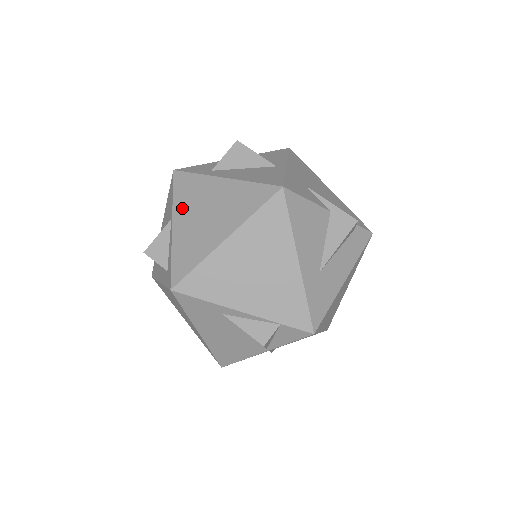
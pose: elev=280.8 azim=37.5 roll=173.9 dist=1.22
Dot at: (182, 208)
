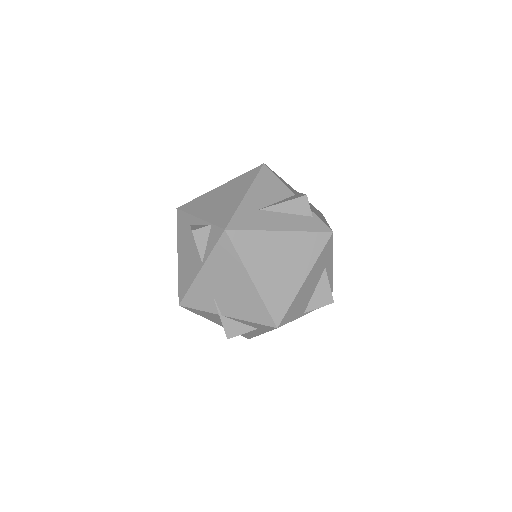
Dot at: occluded
